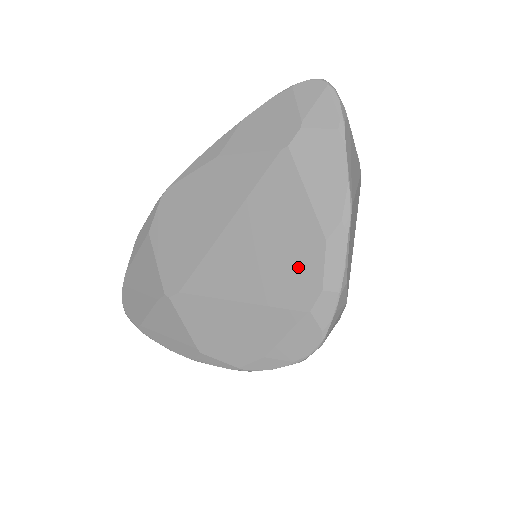
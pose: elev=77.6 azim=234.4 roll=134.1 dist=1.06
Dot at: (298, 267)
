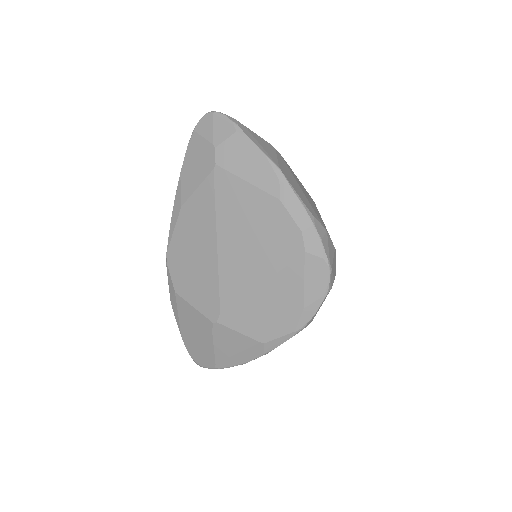
Dot at: (277, 231)
